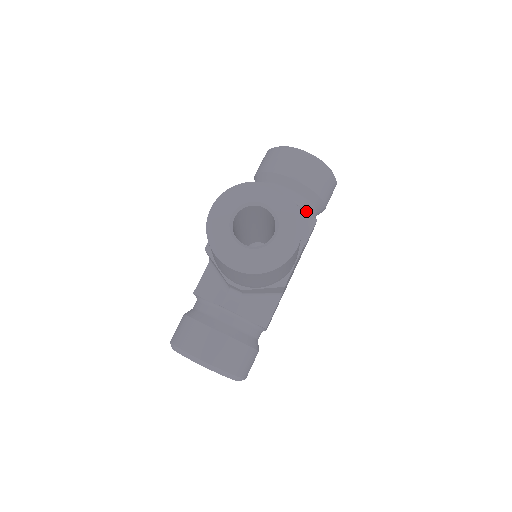
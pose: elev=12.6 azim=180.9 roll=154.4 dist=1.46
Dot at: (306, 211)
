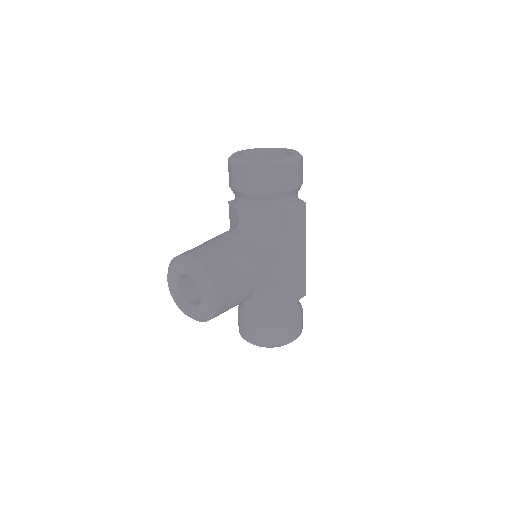
Dot at: (269, 210)
